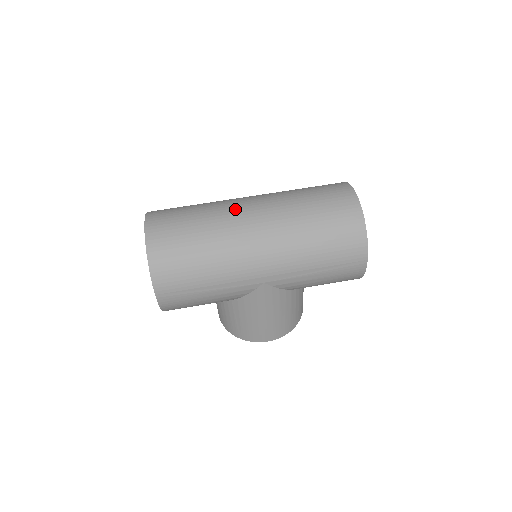
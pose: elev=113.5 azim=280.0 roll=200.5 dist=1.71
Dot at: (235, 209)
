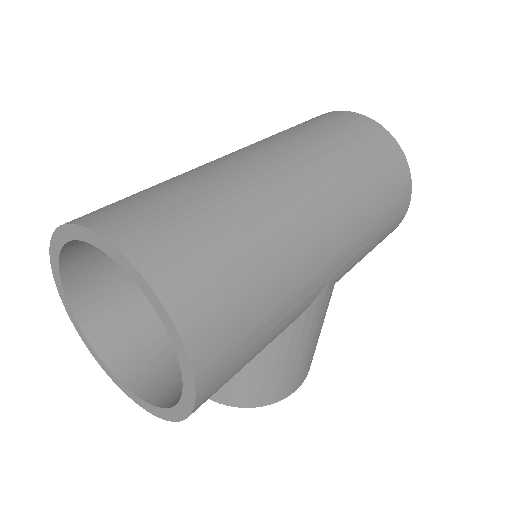
Dot at: (247, 166)
